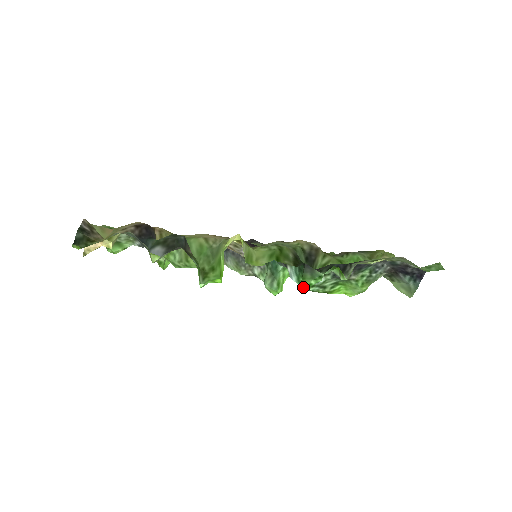
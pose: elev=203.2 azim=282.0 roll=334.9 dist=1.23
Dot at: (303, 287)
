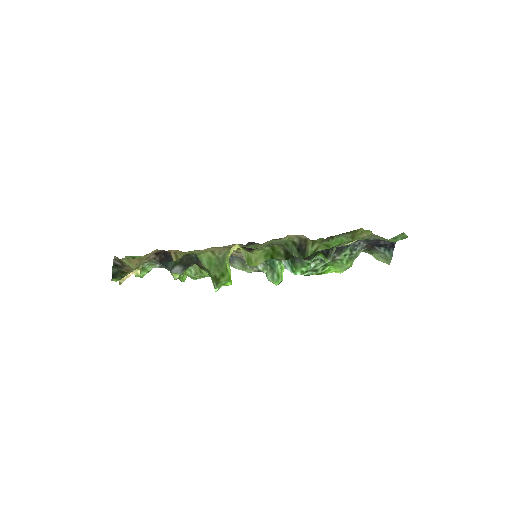
Dot at: (299, 274)
